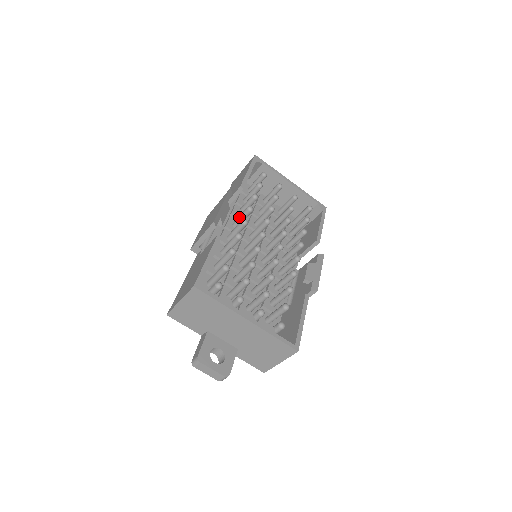
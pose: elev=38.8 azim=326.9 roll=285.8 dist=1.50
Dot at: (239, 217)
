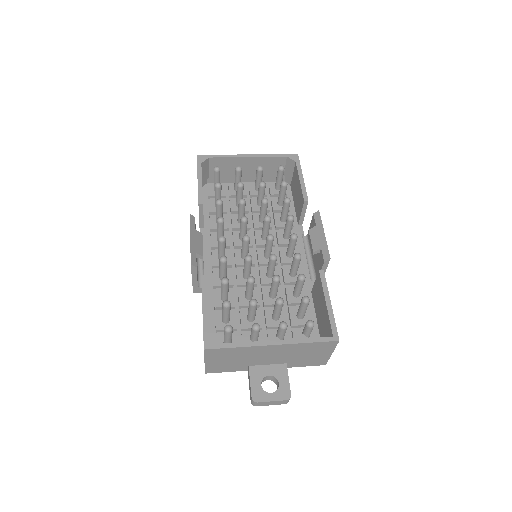
Dot at: (217, 232)
